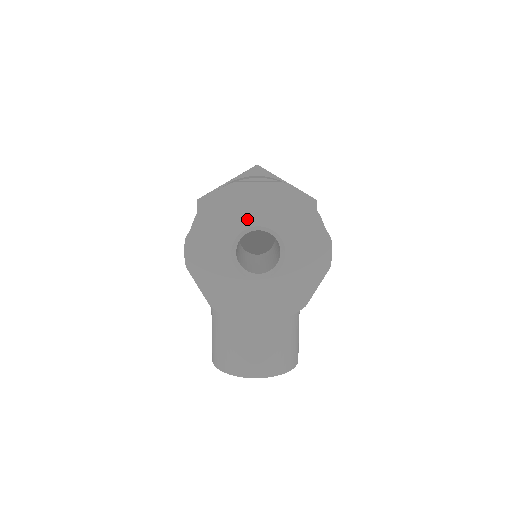
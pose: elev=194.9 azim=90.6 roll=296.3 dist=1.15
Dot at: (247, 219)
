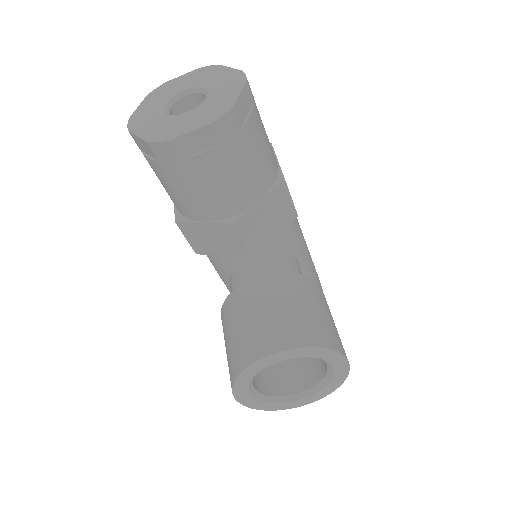
Dot at: (175, 91)
